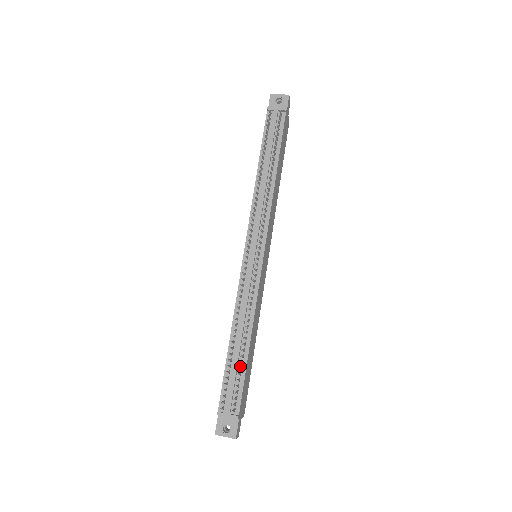
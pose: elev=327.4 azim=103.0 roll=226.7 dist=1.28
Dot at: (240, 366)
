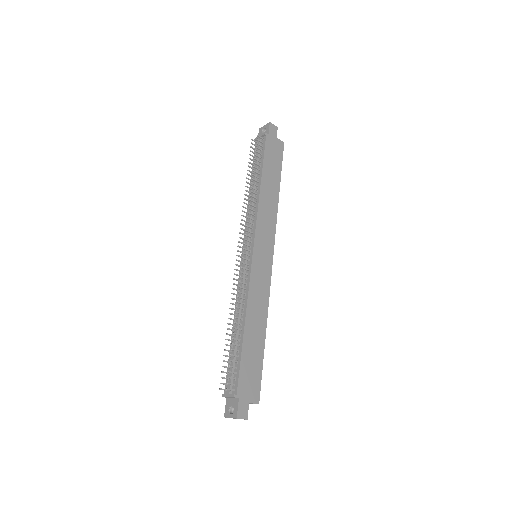
Dot at: (238, 350)
